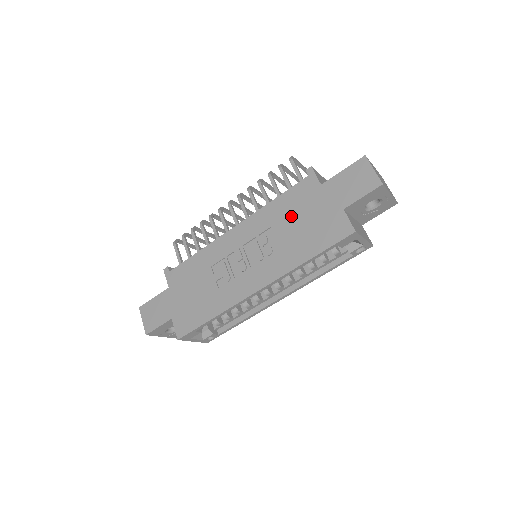
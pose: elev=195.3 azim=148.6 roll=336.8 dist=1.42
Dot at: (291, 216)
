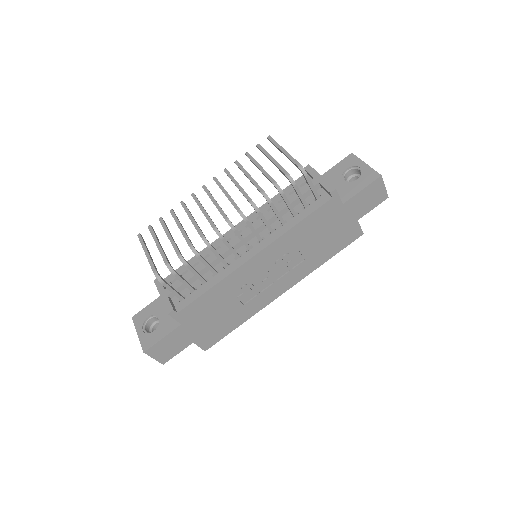
Dot at: (314, 234)
